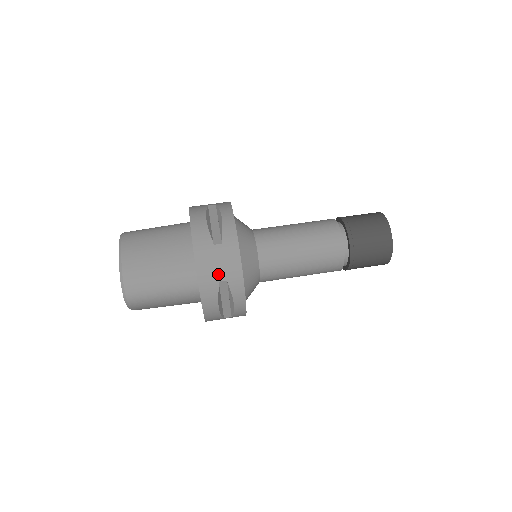
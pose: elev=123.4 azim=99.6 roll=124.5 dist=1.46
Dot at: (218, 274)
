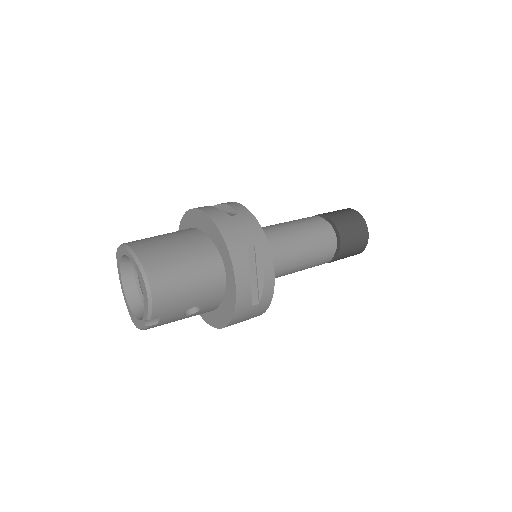
Dot at: (244, 239)
